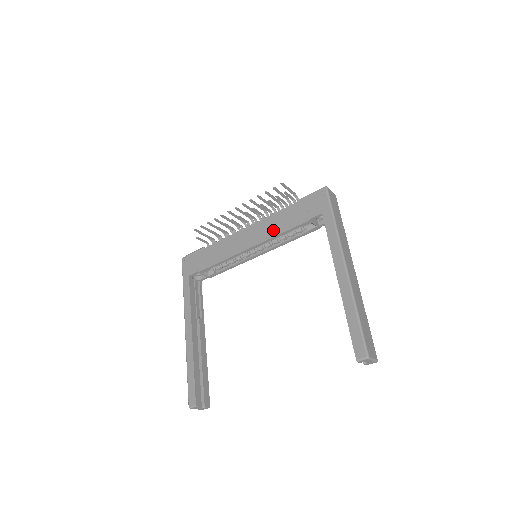
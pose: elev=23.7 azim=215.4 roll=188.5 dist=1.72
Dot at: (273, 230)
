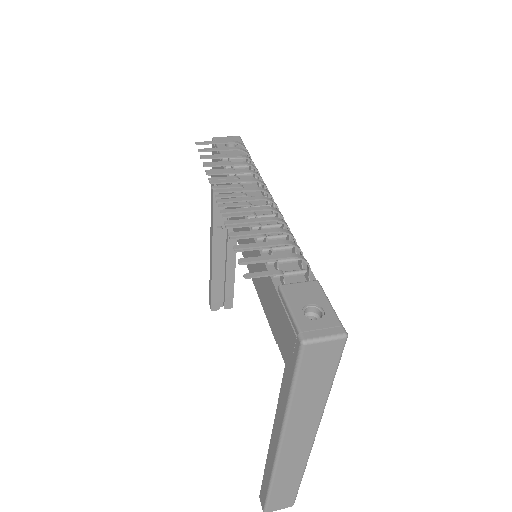
Dot at: occluded
